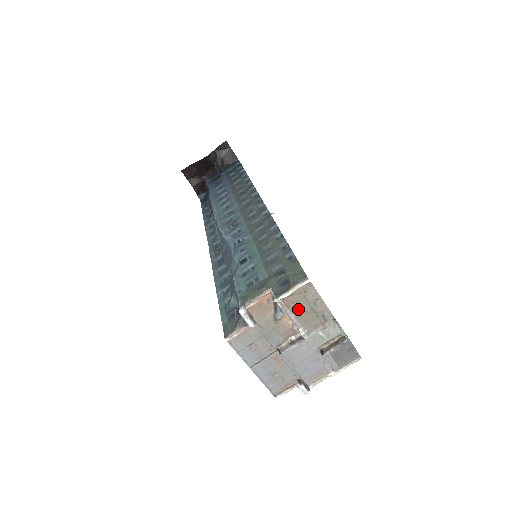
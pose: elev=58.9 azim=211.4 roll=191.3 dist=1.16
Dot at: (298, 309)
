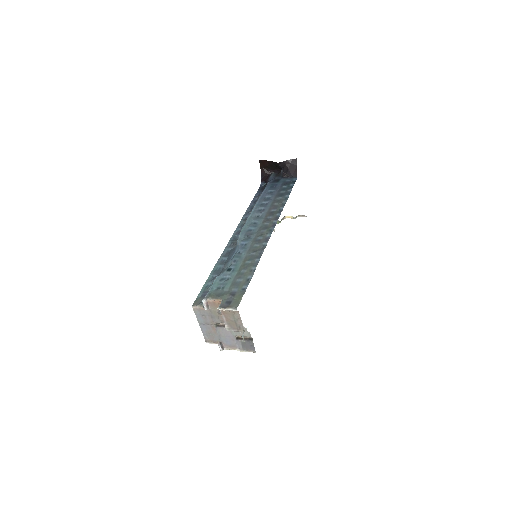
Dot at: (228, 317)
